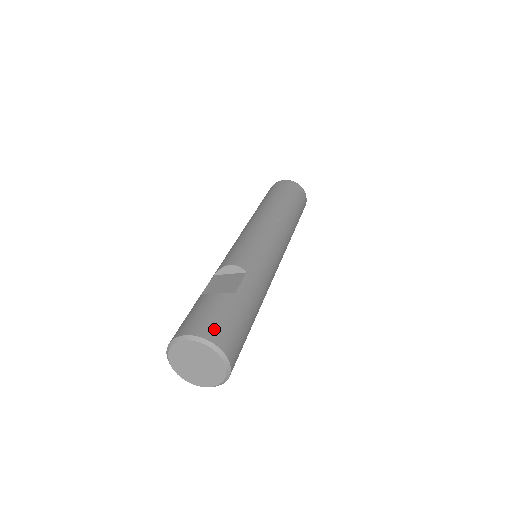
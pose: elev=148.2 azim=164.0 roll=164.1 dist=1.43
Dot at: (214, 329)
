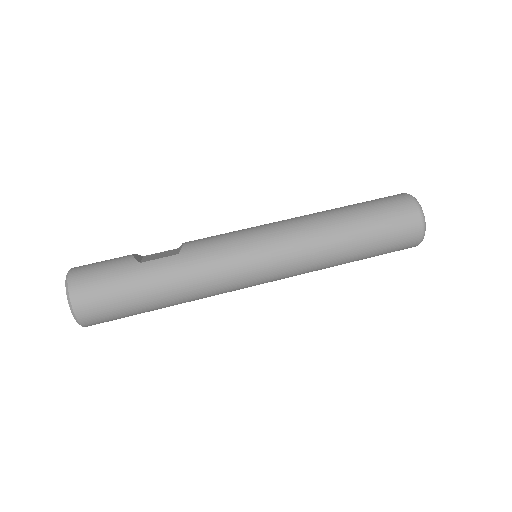
Dot at: (83, 275)
